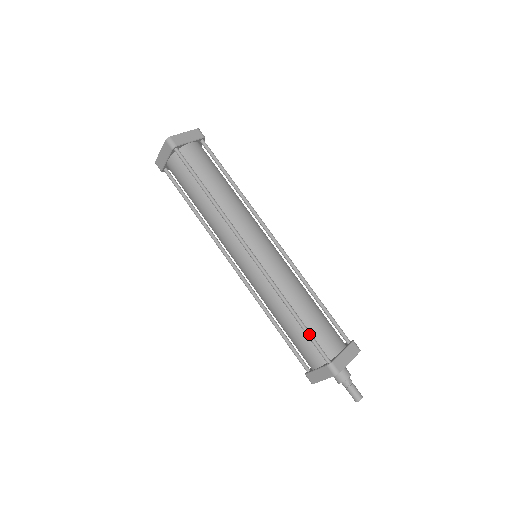
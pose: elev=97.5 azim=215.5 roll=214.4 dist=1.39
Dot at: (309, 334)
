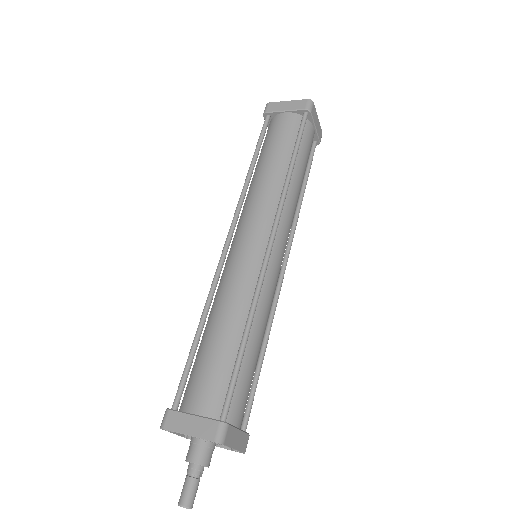
Dot at: (238, 369)
